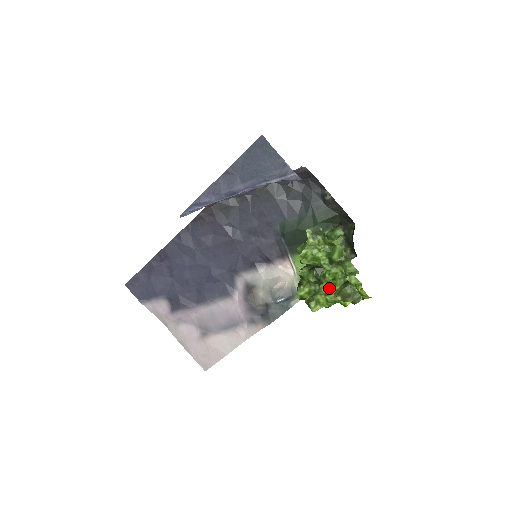
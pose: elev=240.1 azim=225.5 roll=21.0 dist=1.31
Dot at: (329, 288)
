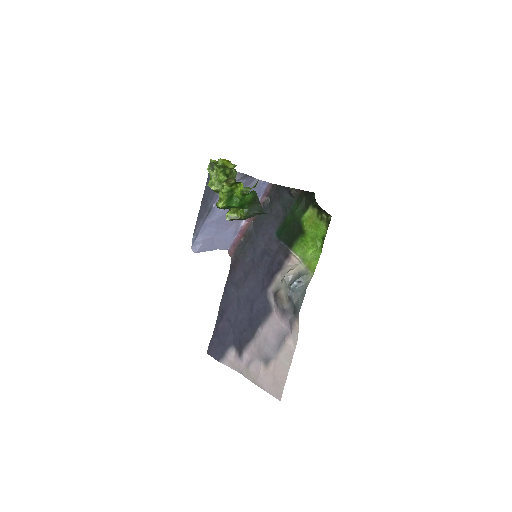
Dot at: occluded
